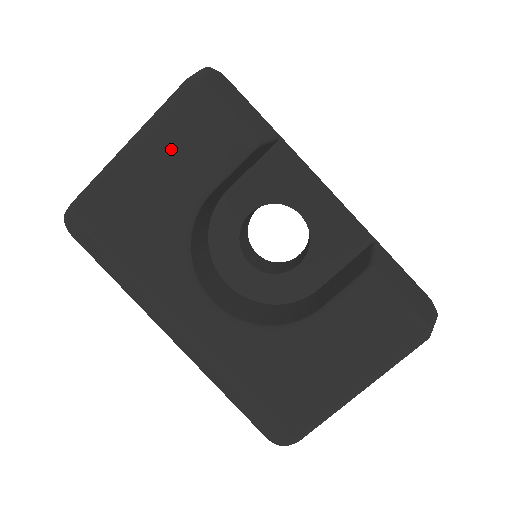
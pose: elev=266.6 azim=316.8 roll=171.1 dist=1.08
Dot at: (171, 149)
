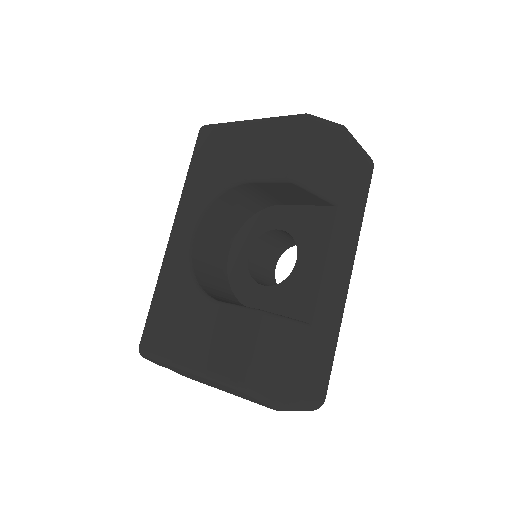
Dot at: (261, 141)
